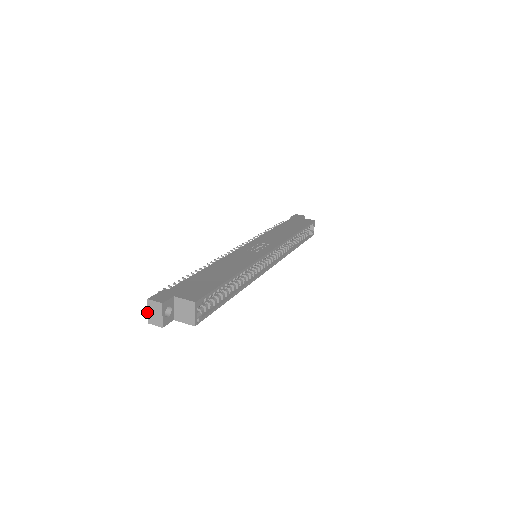
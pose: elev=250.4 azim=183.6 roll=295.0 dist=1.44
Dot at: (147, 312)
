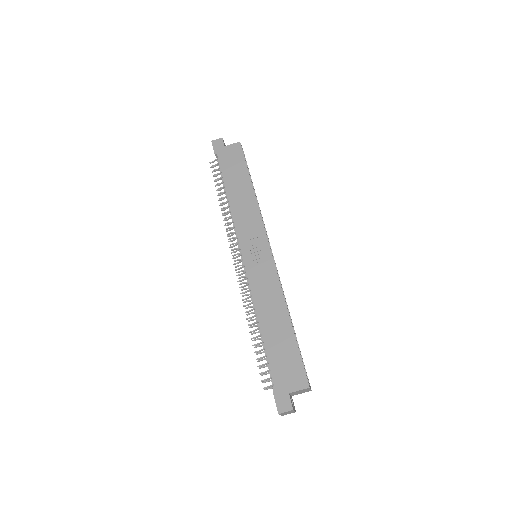
Dot at: occluded
